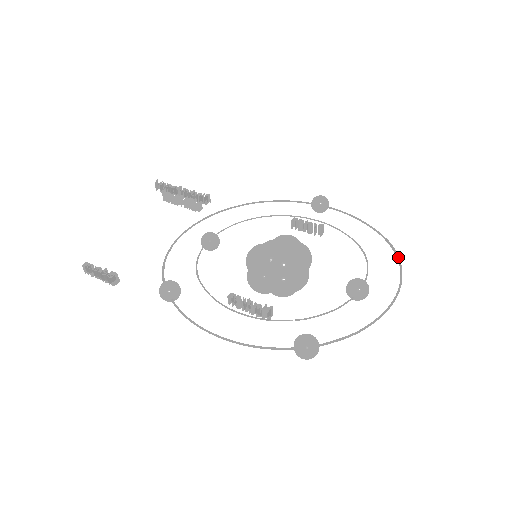
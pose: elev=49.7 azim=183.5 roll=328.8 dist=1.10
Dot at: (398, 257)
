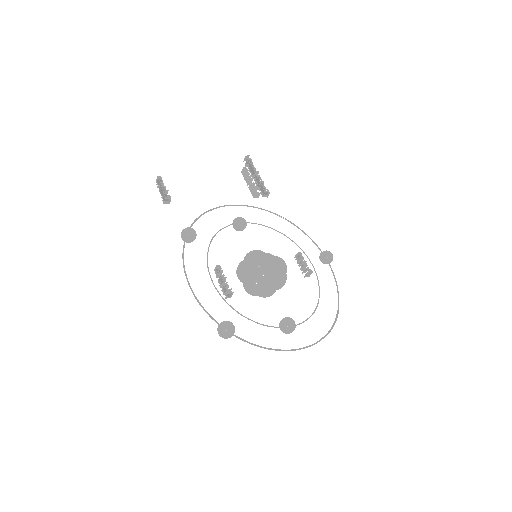
Dot at: (331, 329)
